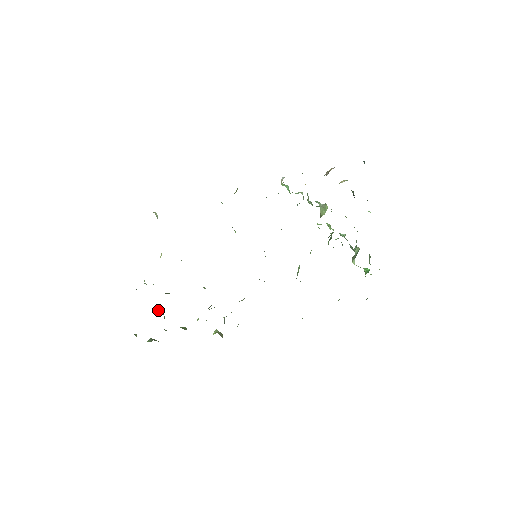
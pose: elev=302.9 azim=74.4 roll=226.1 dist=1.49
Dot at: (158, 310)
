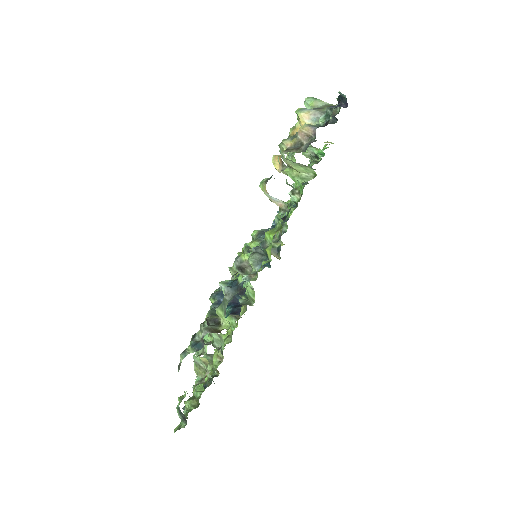
Dot at: occluded
